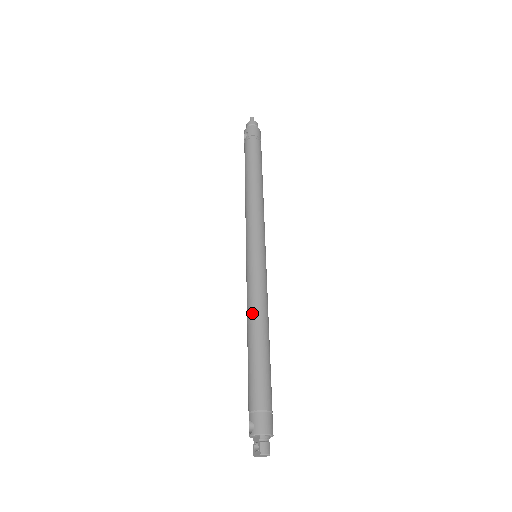
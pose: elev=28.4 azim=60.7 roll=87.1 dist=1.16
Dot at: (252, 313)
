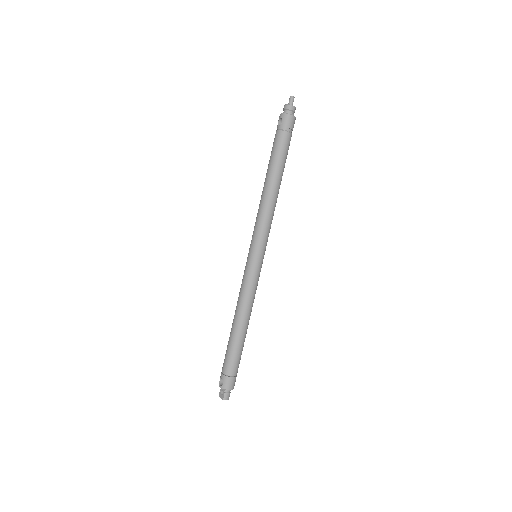
Dot at: (241, 308)
